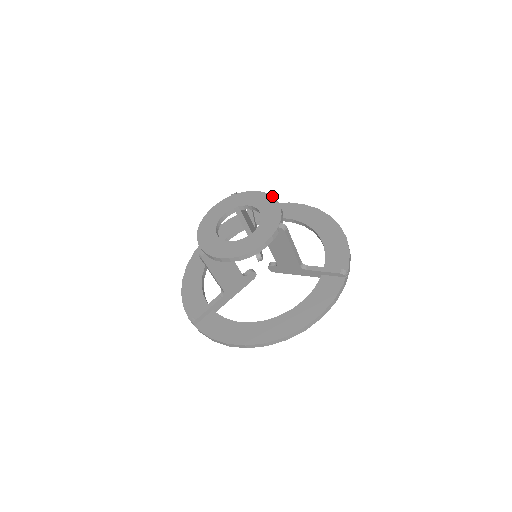
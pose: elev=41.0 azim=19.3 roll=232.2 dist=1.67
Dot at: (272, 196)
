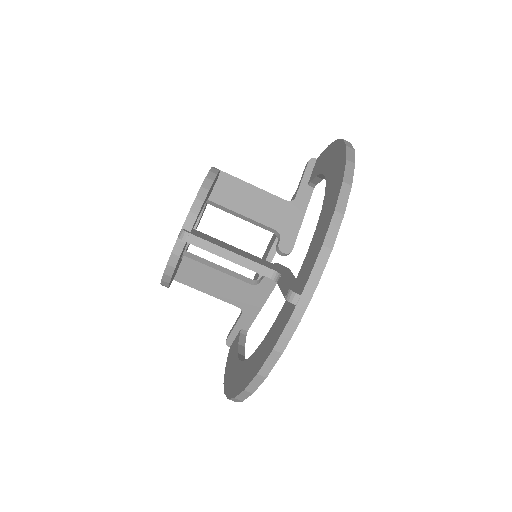
Dot at: occluded
